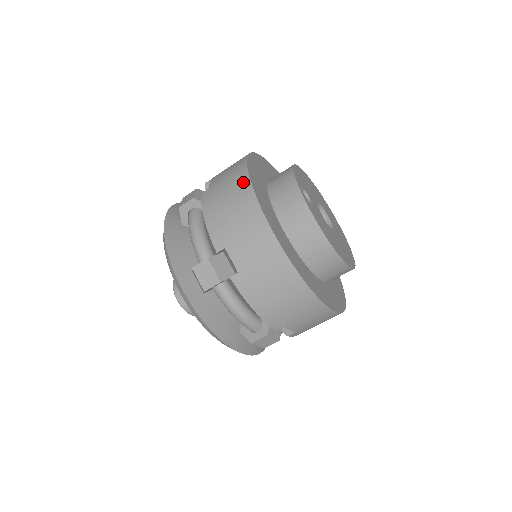
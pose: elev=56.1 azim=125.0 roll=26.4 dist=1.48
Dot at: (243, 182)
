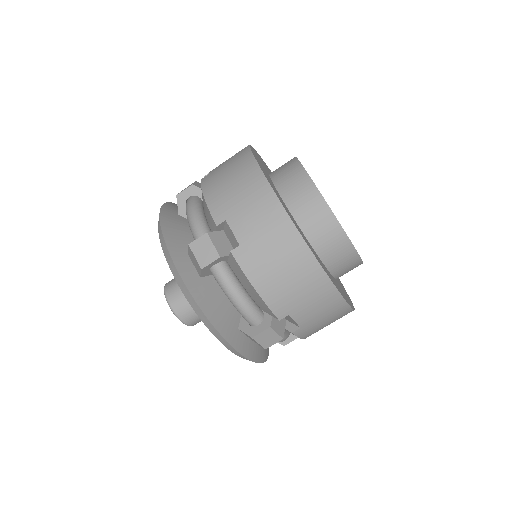
Dot at: occluded
